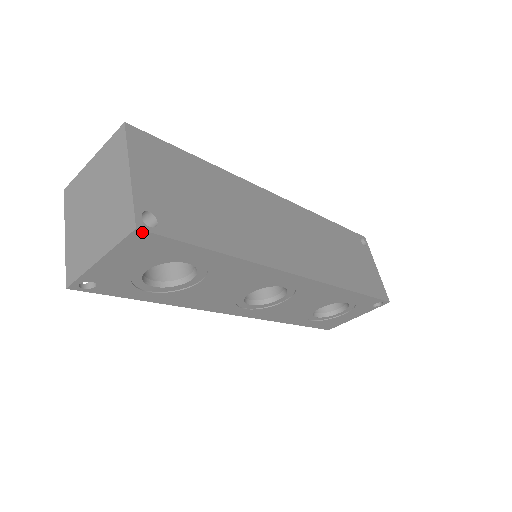
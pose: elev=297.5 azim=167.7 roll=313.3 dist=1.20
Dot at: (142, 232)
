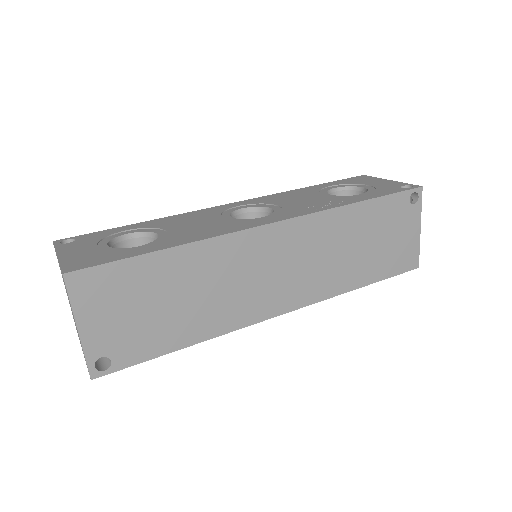
Dot at: (98, 376)
